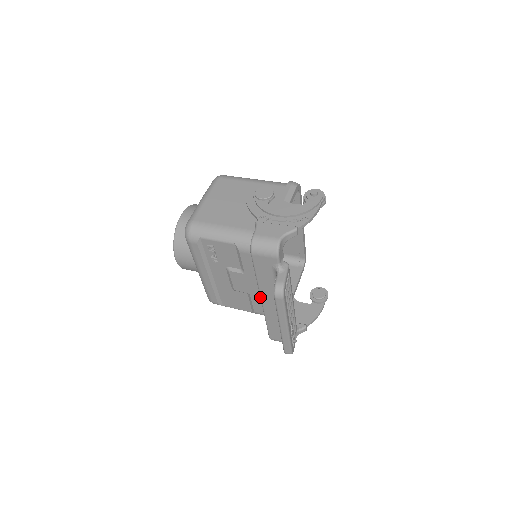
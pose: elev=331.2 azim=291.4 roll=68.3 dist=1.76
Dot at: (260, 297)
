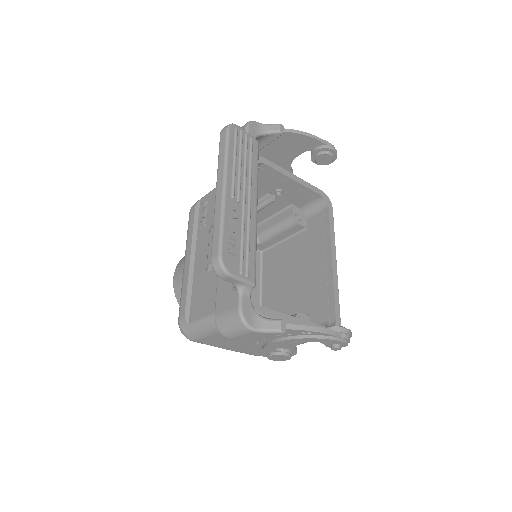
Dot at: occluded
